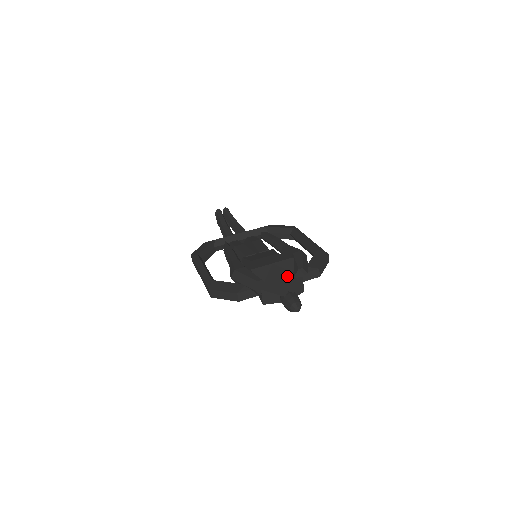
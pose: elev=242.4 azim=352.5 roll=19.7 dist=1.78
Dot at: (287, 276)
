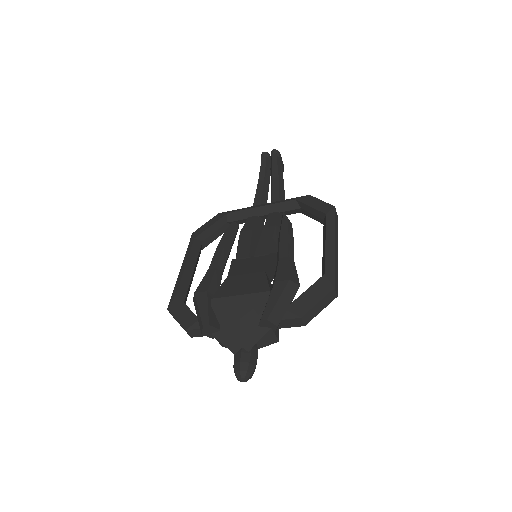
Dot at: (250, 321)
